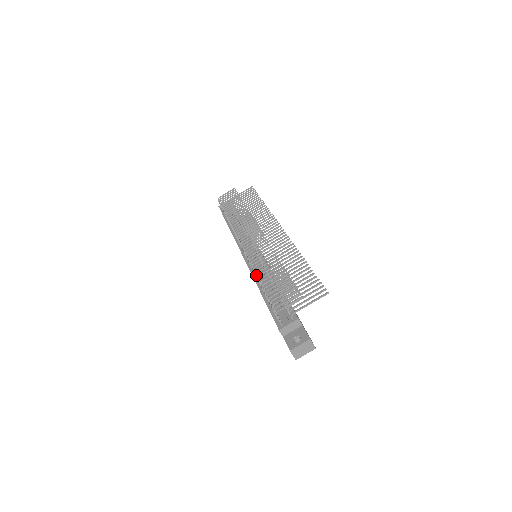
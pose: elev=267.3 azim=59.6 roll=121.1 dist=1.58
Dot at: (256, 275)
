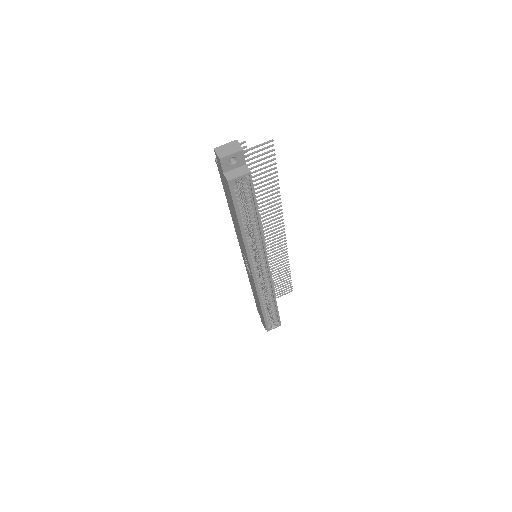
Dot at: occluded
